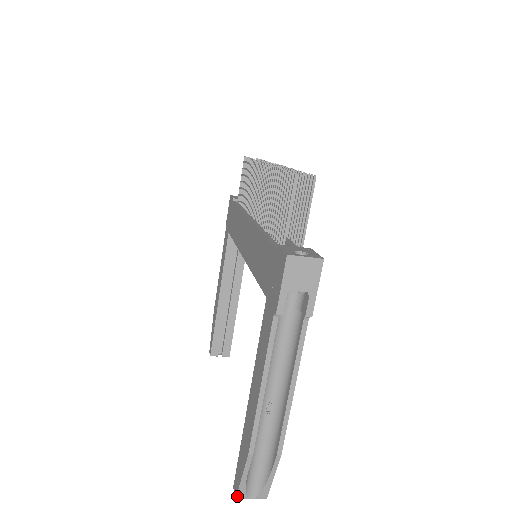
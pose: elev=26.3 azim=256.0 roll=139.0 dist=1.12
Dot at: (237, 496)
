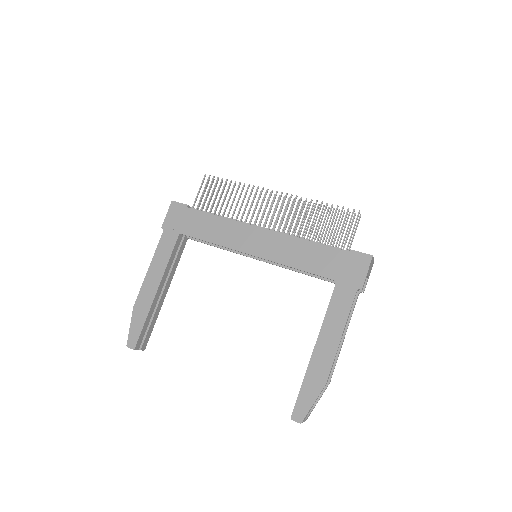
Dot at: (303, 420)
